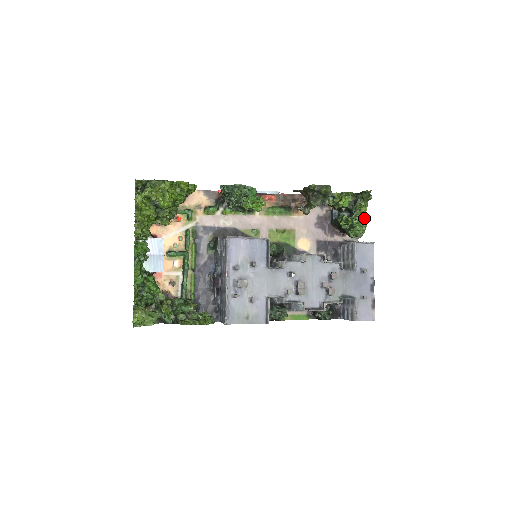
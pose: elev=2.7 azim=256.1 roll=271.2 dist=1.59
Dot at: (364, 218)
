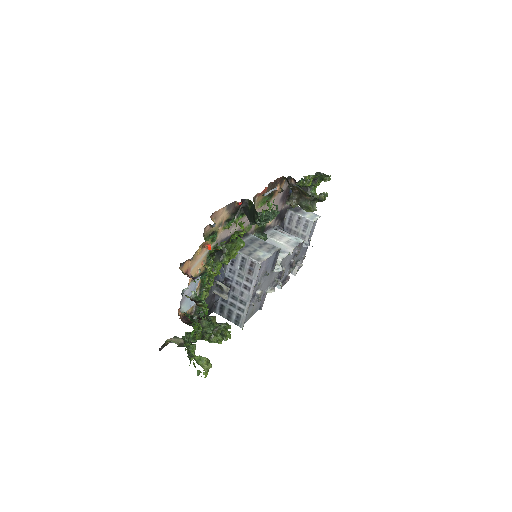
Dot at: (315, 192)
